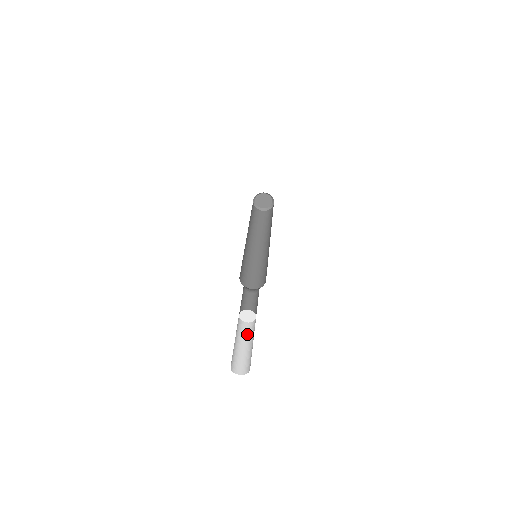
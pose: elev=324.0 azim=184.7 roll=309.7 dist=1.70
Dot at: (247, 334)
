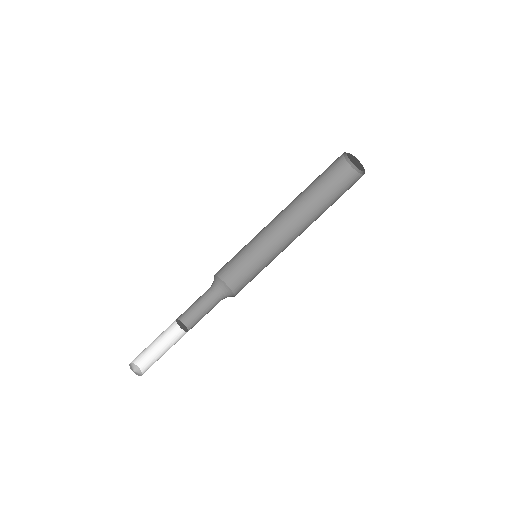
Dot at: (172, 334)
